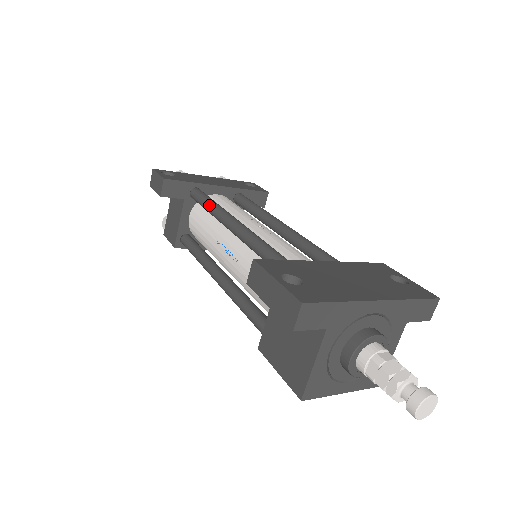
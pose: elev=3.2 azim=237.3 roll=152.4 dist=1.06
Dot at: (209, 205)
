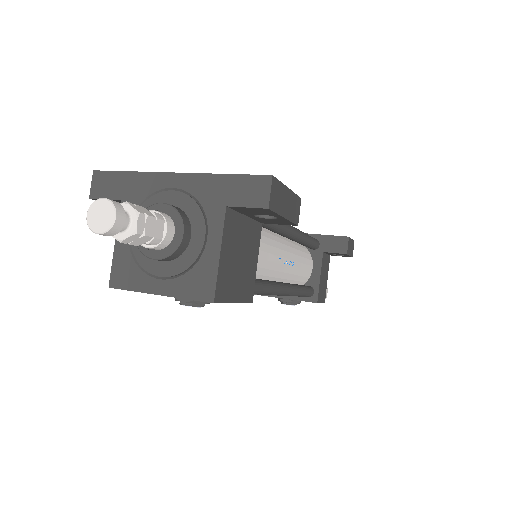
Dot at: occluded
